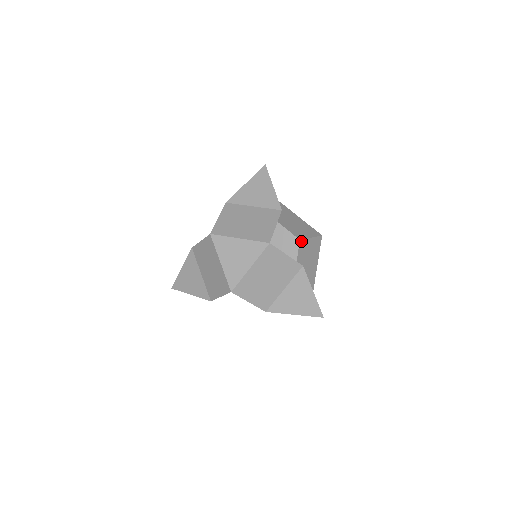
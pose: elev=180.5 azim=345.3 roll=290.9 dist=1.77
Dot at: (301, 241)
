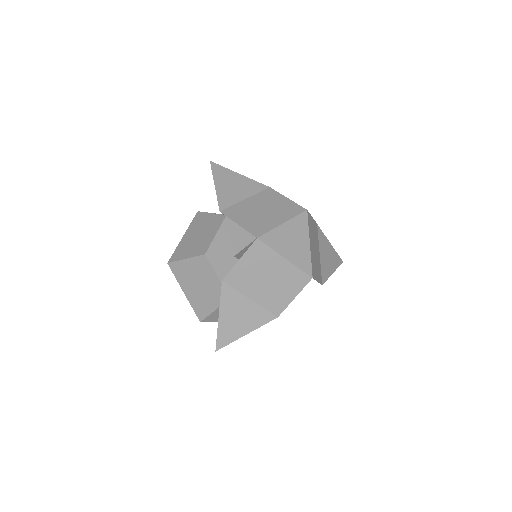
Dot at: occluded
